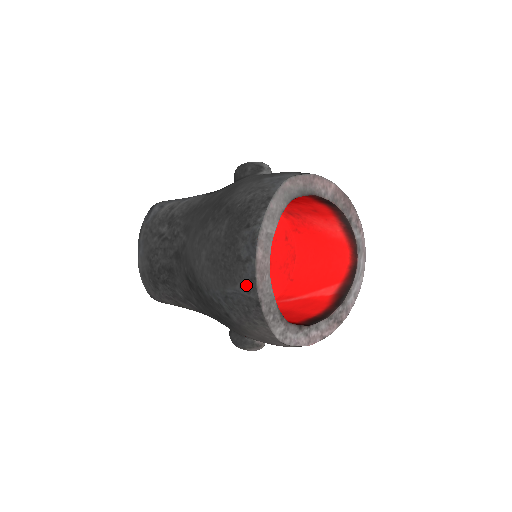
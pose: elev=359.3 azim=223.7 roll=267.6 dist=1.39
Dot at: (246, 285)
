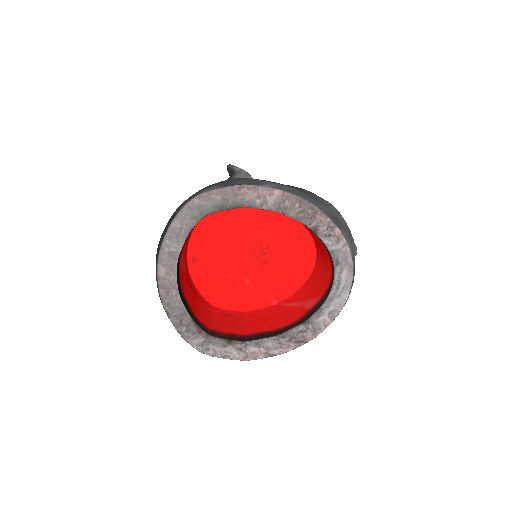
Dot at: occluded
